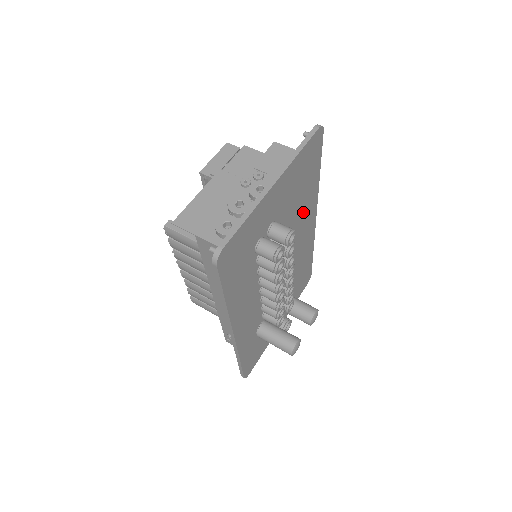
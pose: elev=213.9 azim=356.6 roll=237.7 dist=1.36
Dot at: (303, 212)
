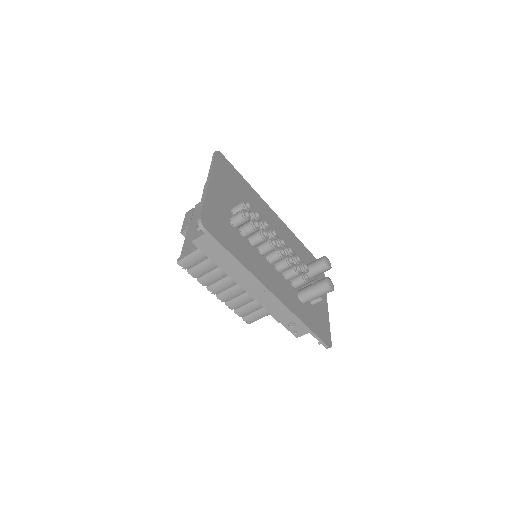
Dot at: (257, 207)
